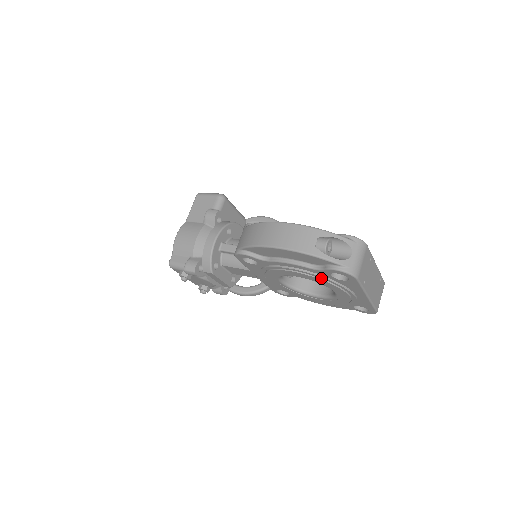
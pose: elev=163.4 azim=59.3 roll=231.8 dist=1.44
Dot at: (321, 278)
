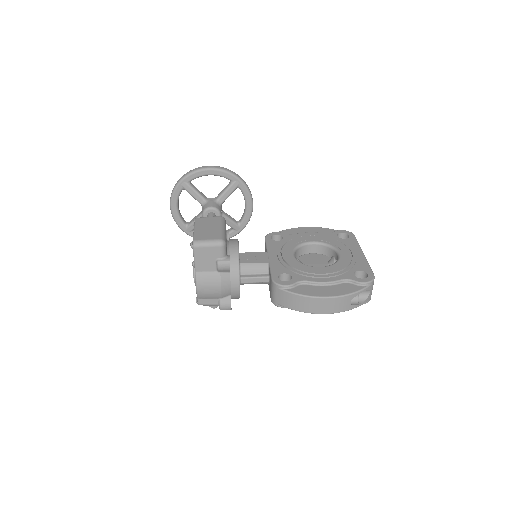
Dot at: occluded
